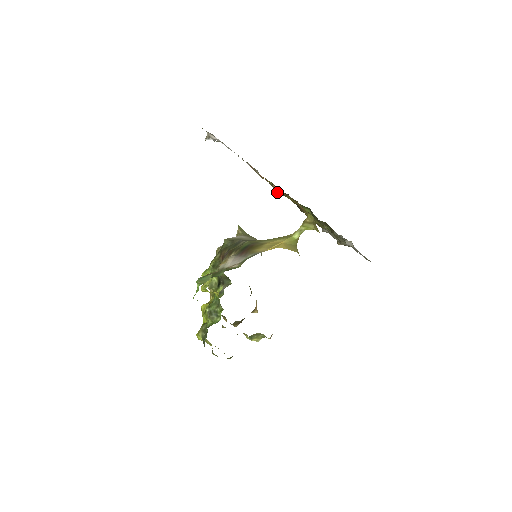
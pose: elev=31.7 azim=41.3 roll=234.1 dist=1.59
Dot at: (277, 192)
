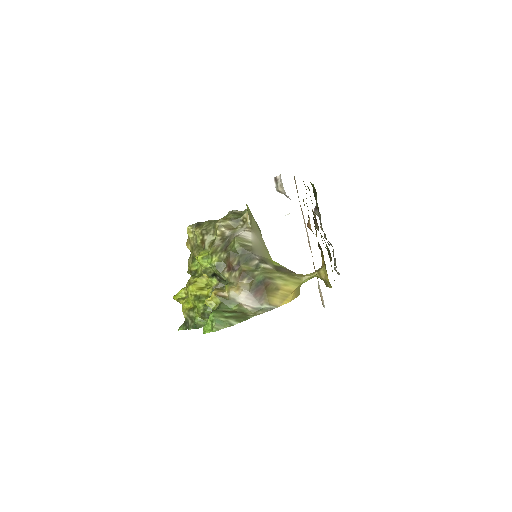
Dot at: occluded
